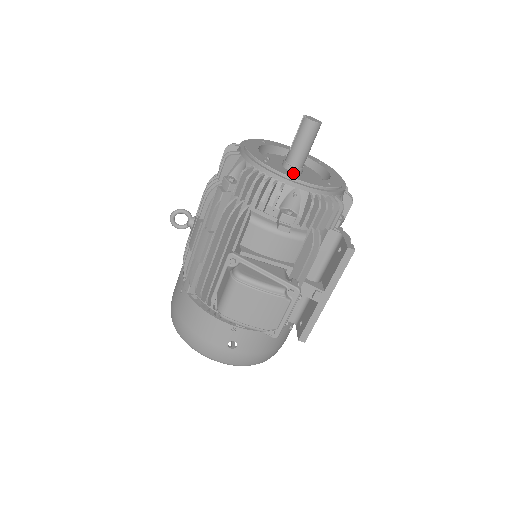
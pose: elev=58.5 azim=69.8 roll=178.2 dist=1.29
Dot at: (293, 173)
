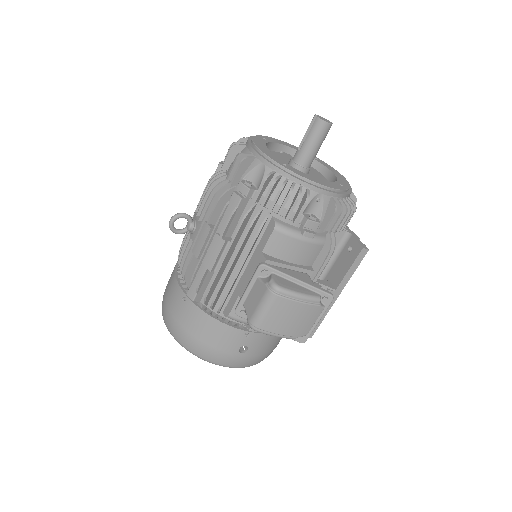
Dot at: (312, 177)
